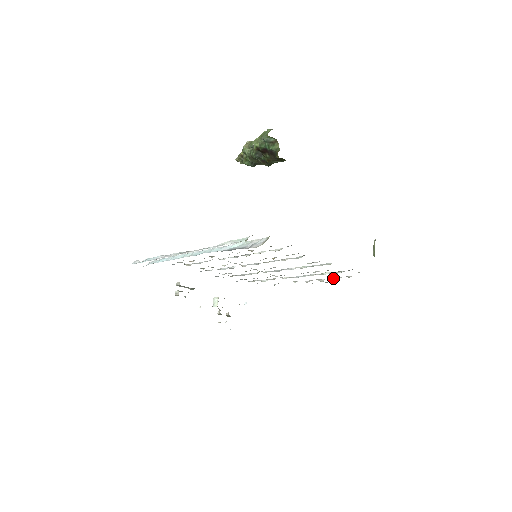
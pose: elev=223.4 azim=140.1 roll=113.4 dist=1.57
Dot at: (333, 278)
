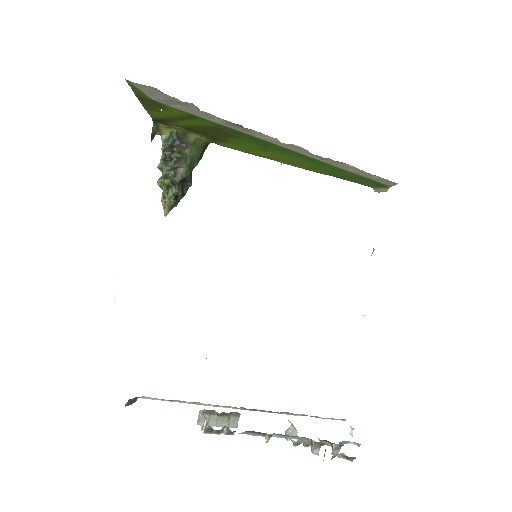
Dot at: occluded
